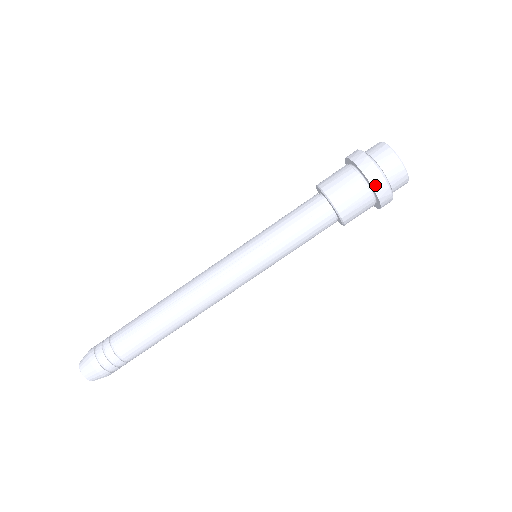
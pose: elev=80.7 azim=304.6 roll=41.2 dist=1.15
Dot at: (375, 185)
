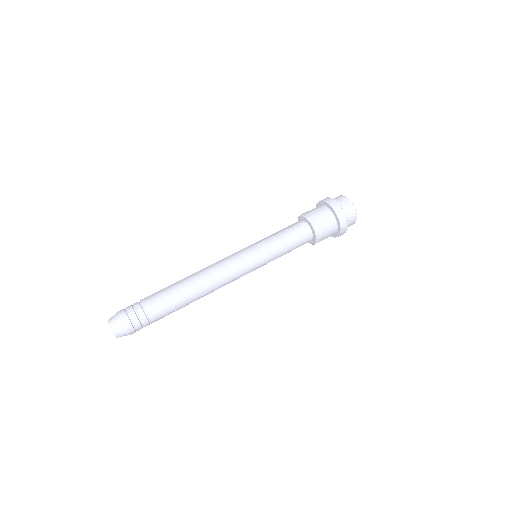
Dot at: (322, 200)
